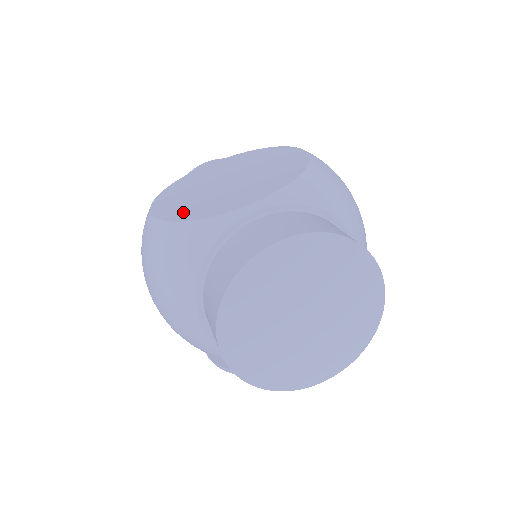
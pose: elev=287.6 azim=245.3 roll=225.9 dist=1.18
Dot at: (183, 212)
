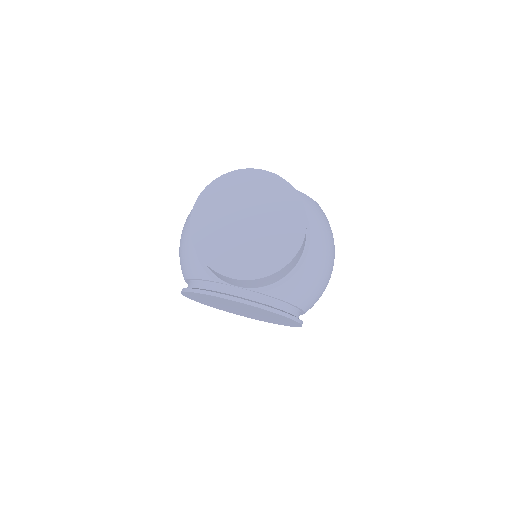
Dot at: occluded
